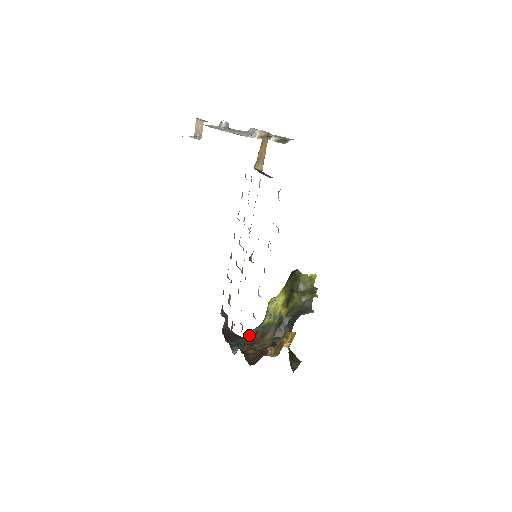
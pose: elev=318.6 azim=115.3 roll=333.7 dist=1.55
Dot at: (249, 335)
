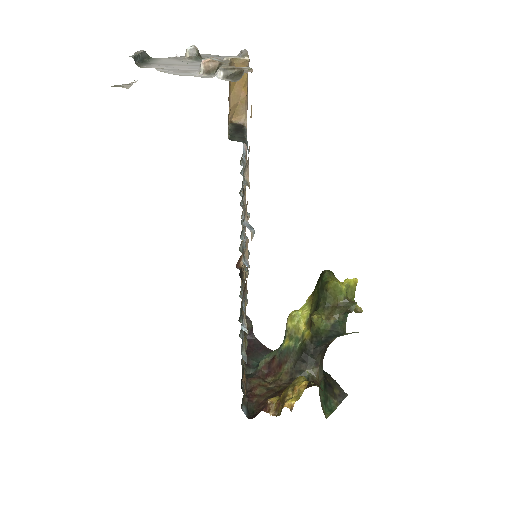
Dot at: (263, 361)
